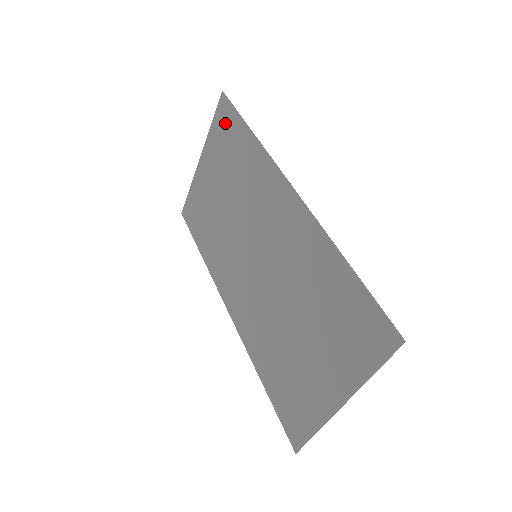
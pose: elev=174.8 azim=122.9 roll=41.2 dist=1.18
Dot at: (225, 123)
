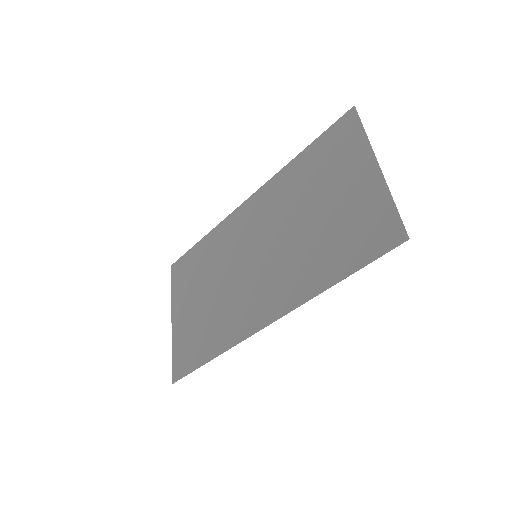
Dot at: (183, 268)
